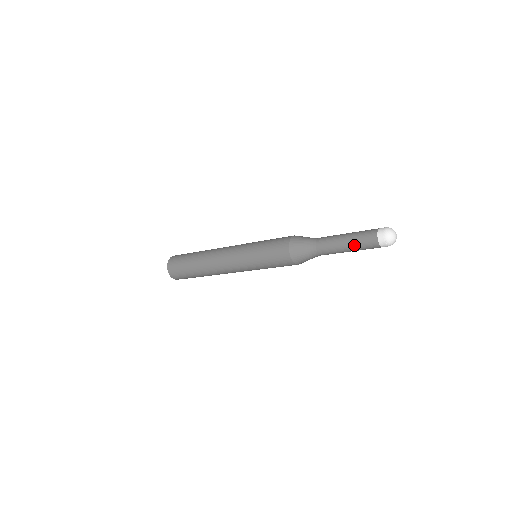
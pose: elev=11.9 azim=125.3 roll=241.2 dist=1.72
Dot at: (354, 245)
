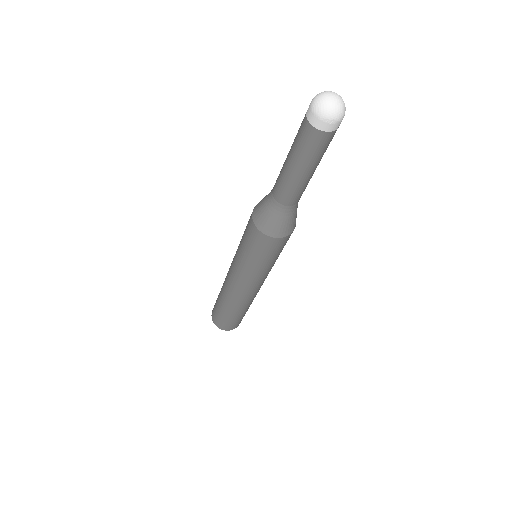
Dot at: (305, 162)
